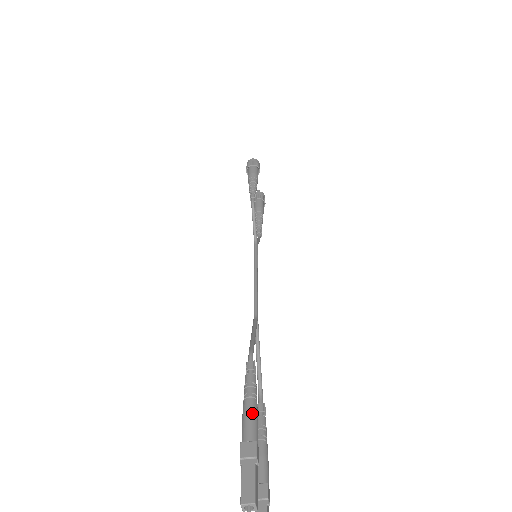
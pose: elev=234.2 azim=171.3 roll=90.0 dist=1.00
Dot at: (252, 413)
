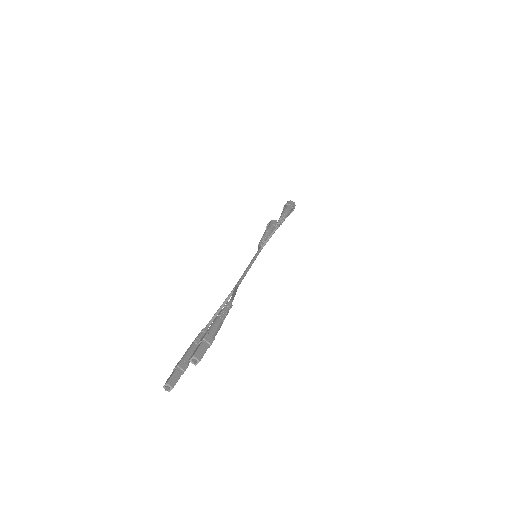
Dot at: (219, 326)
